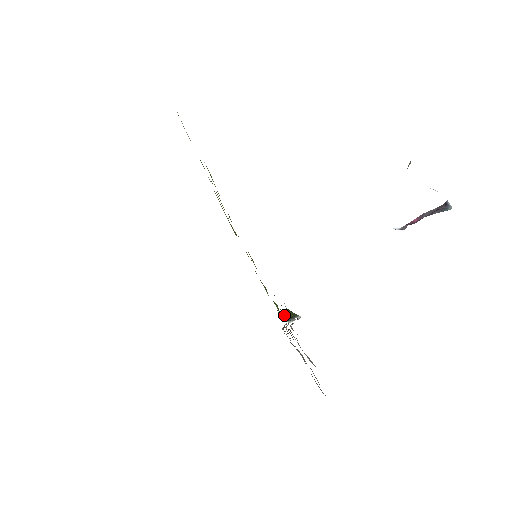
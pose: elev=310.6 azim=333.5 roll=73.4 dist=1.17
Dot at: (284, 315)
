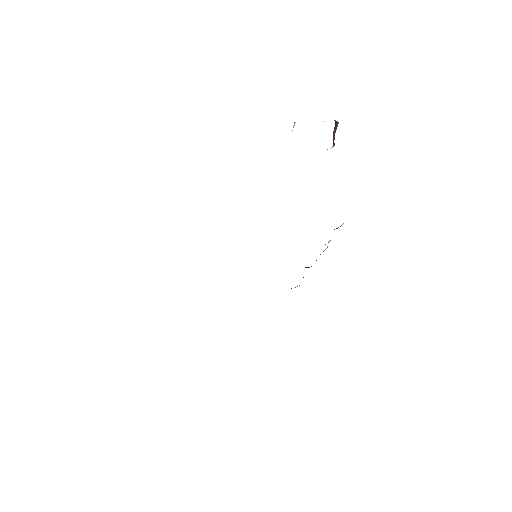
Dot at: occluded
